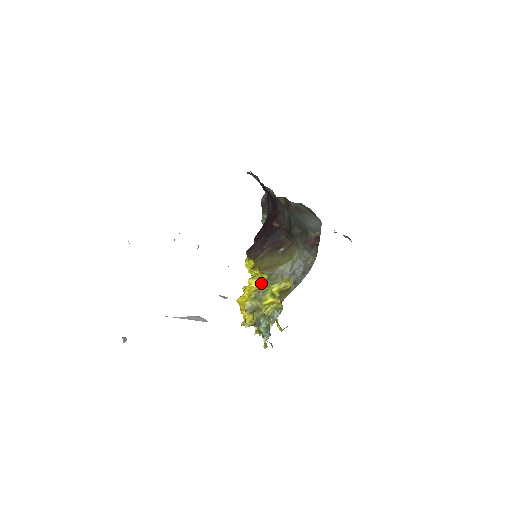
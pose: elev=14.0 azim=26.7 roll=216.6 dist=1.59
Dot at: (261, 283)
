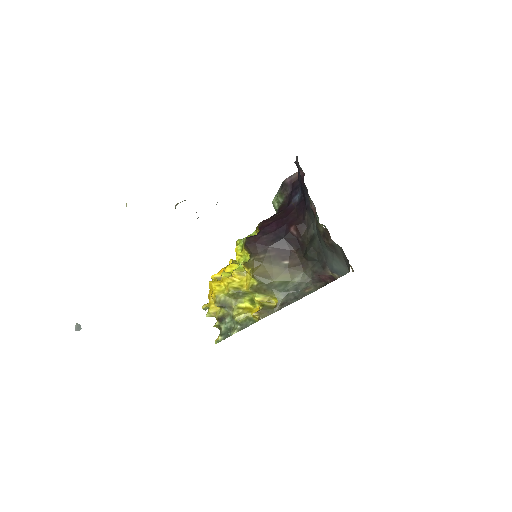
Dot at: (246, 283)
